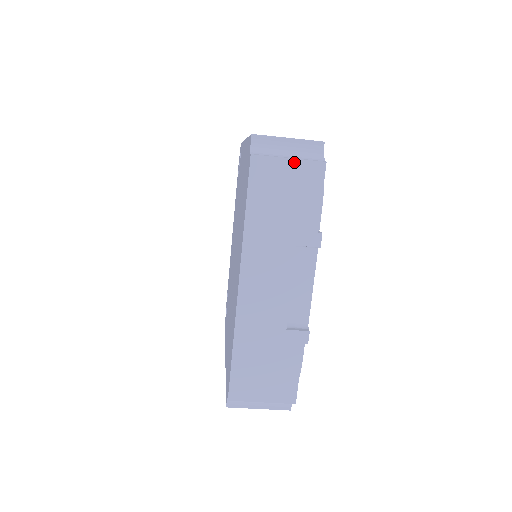
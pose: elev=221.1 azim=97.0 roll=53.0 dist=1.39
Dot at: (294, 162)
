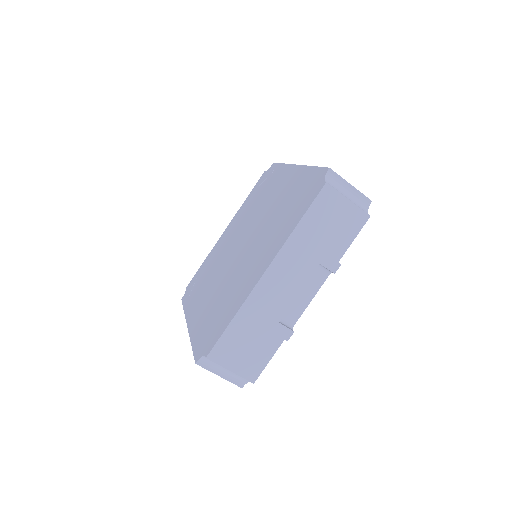
Dot at: (351, 204)
